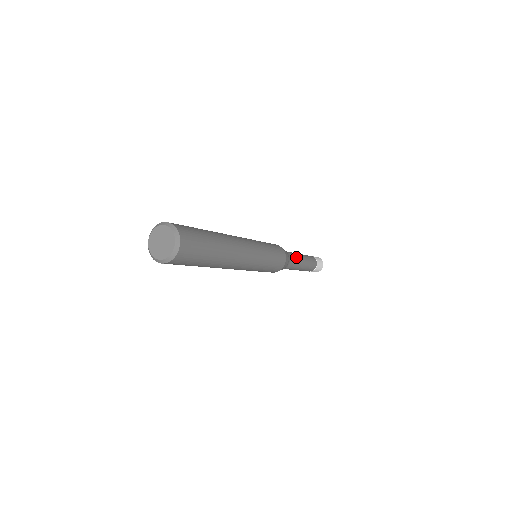
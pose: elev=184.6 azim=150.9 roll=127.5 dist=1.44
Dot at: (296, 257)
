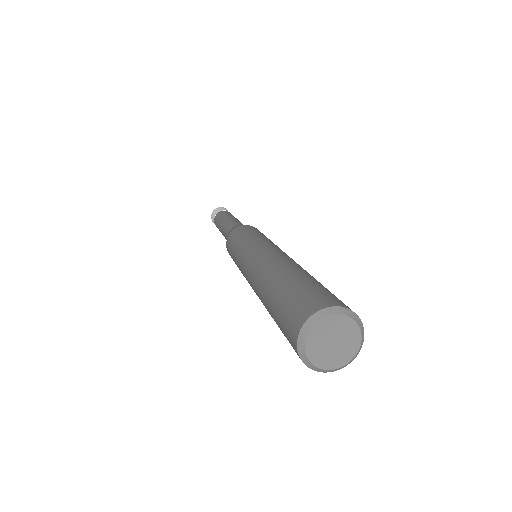
Dot at: (239, 223)
